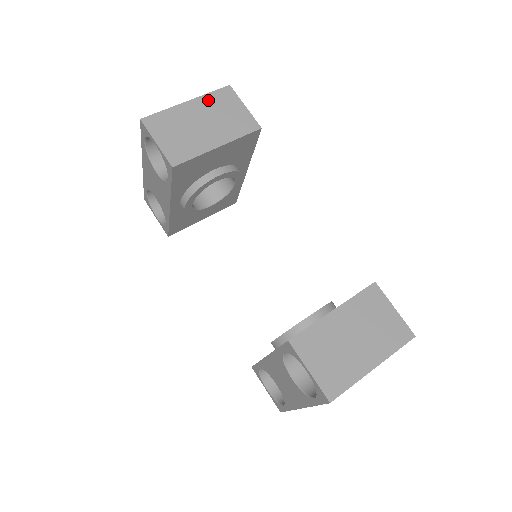
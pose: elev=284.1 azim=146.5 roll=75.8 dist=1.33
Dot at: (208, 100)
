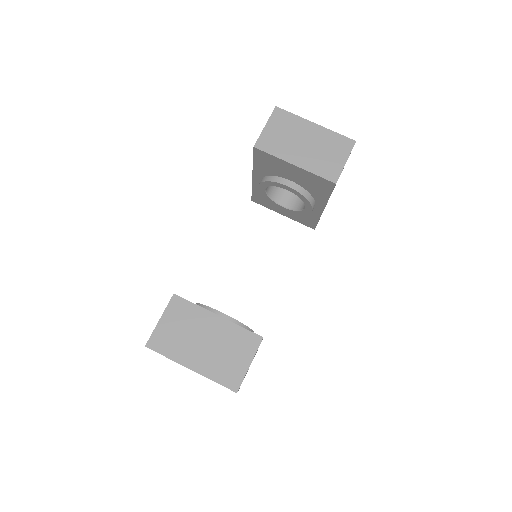
Dot at: (329, 135)
